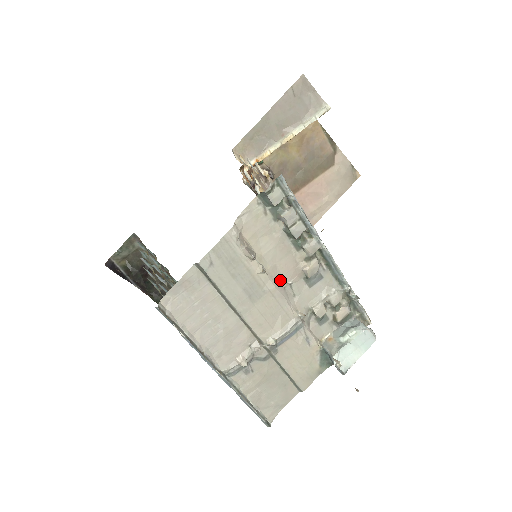
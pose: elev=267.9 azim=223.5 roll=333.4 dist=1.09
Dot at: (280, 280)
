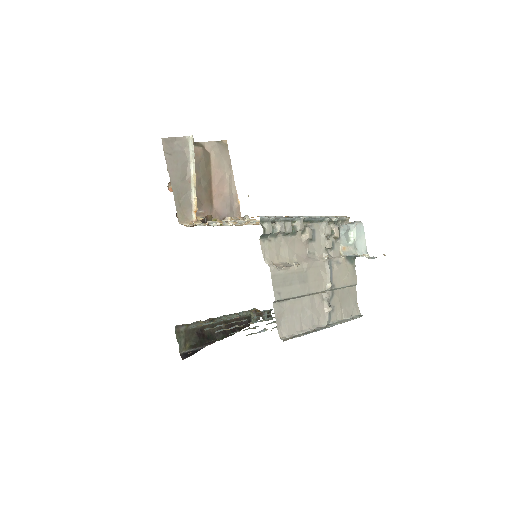
Dot at: (304, 257)
